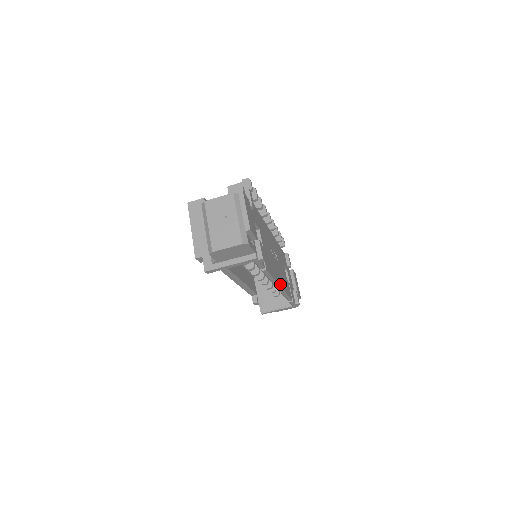
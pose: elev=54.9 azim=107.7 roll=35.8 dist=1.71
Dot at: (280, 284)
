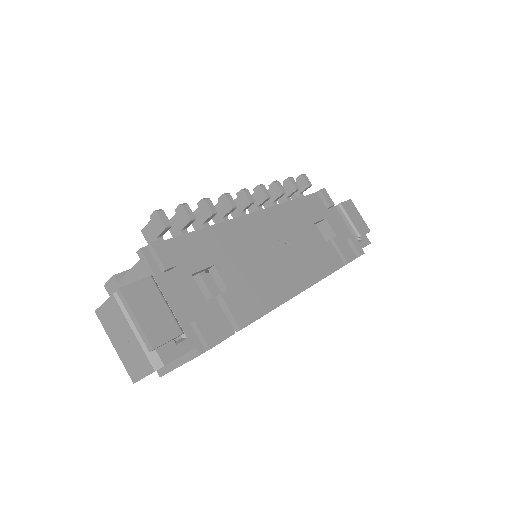
Dot at: (298, 289)
